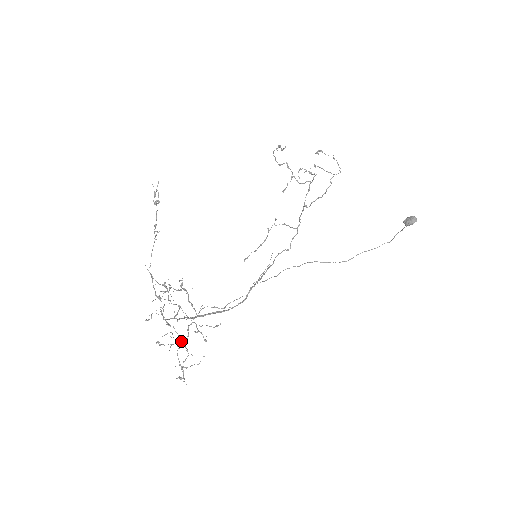
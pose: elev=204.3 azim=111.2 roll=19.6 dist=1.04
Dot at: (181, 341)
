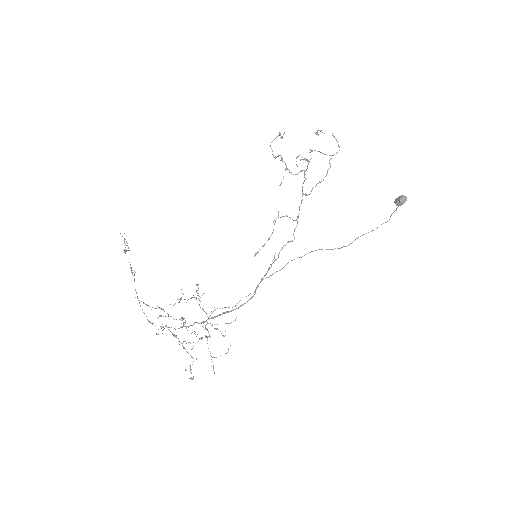
Dot at: occluded
